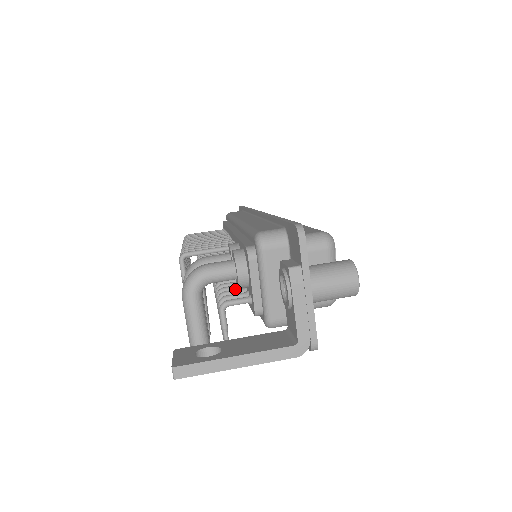
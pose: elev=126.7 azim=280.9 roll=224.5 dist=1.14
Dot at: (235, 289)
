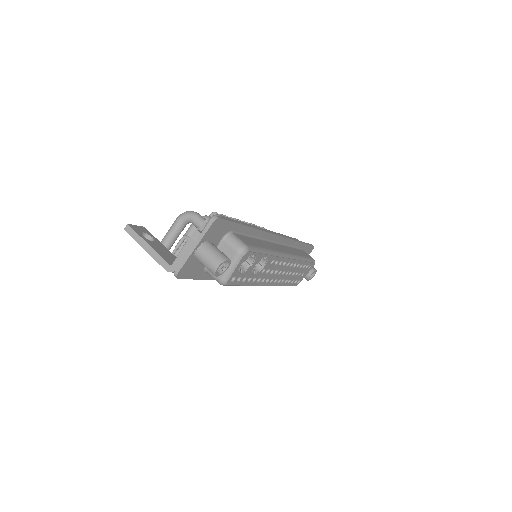
Dot at: occluded
